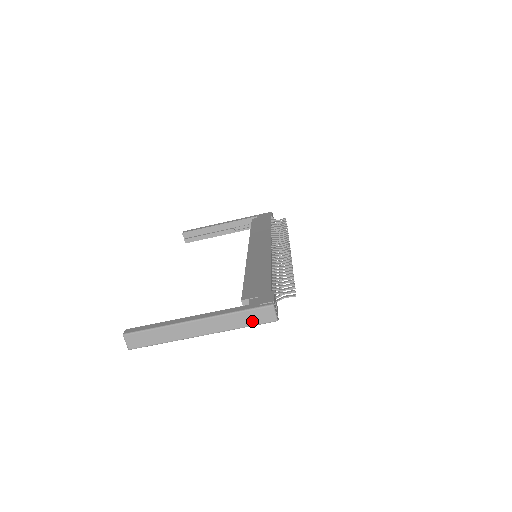
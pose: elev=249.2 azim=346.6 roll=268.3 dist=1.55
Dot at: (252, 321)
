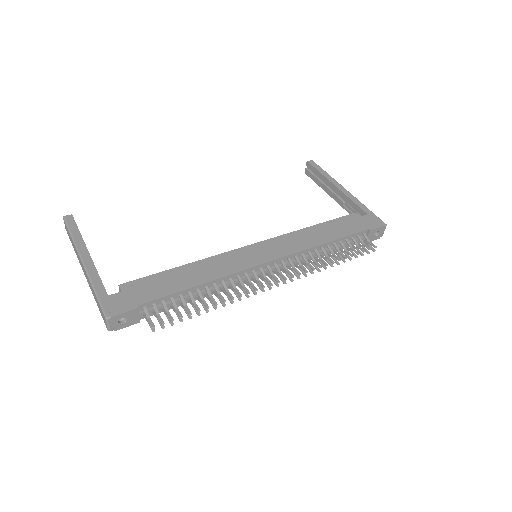
Dot at: (100, 309)
